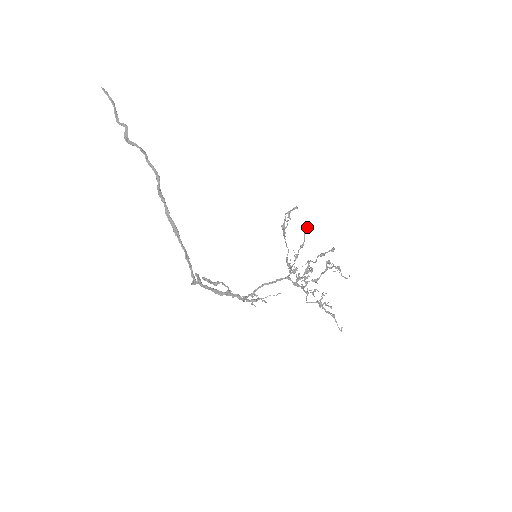
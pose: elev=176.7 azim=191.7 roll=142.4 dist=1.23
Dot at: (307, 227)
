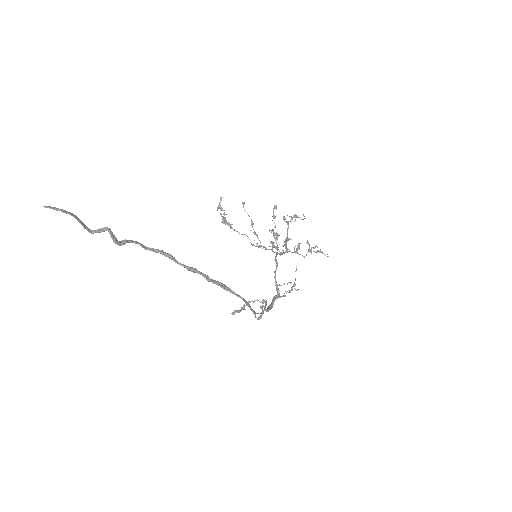
Dot at: (243, 206)
